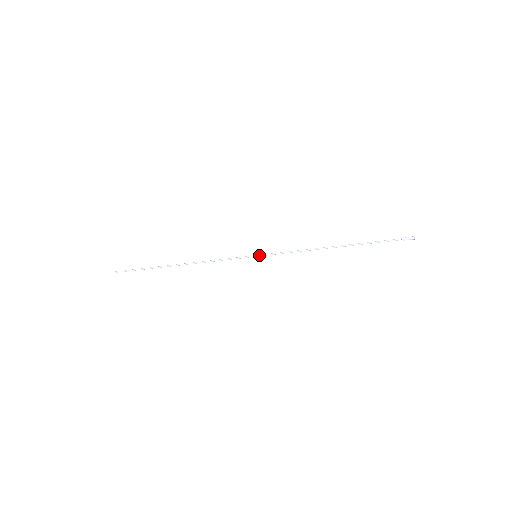
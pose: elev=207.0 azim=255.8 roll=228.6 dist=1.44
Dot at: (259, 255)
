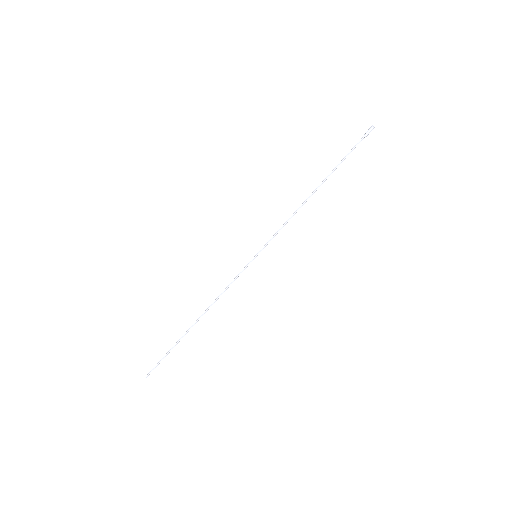
Dot at: (258, 252)
